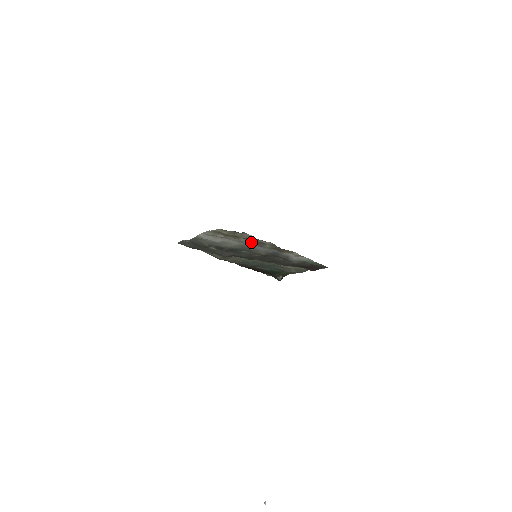
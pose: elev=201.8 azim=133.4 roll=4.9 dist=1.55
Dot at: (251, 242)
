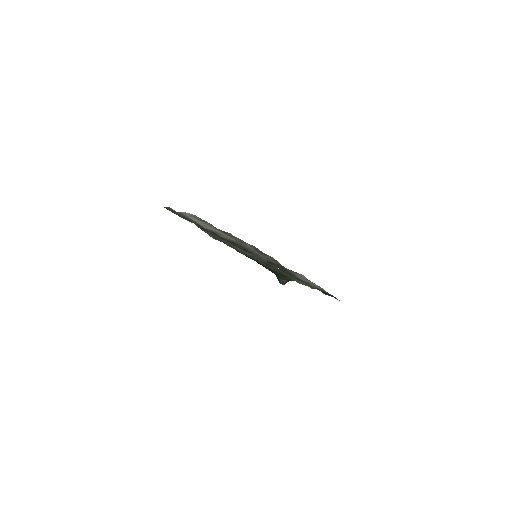
Dot at: (249, 245)
